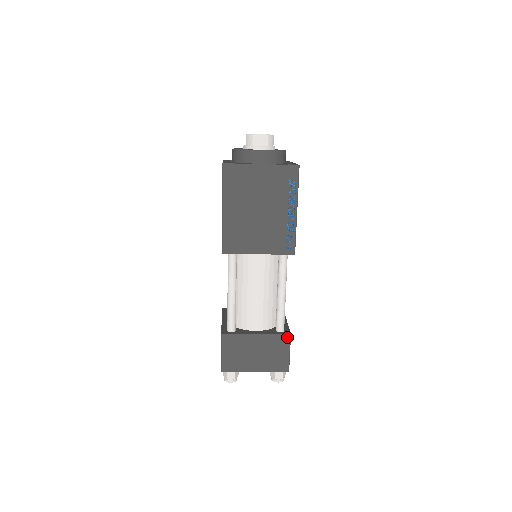
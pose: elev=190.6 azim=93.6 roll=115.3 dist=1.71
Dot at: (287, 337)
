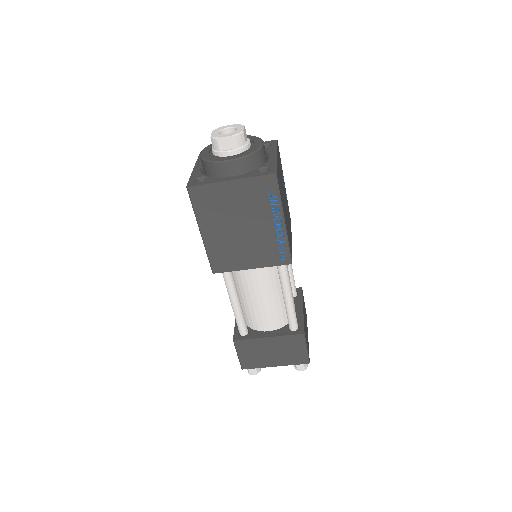
Dot at: (301, 336)
